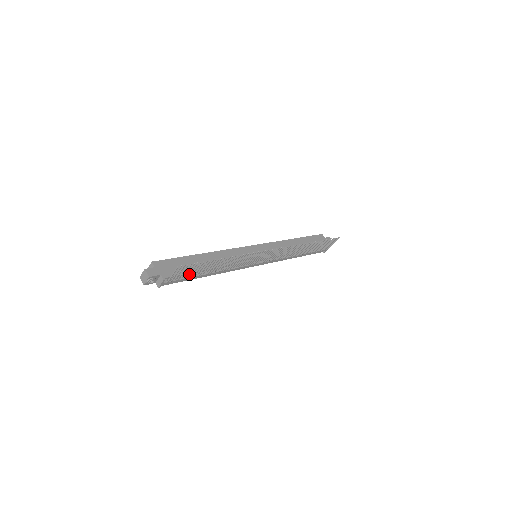
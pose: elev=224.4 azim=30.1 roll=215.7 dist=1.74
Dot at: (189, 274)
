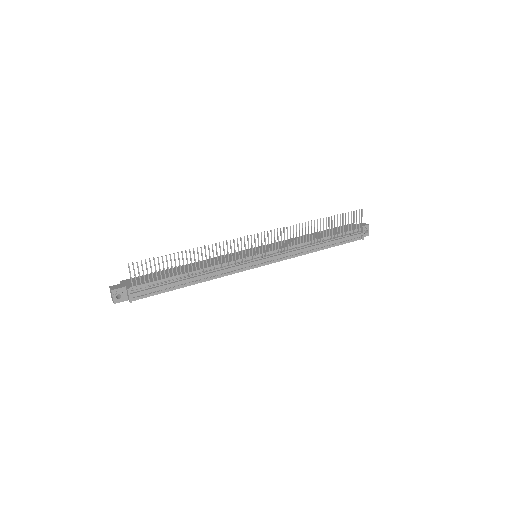
Dot at: (156, 277)
